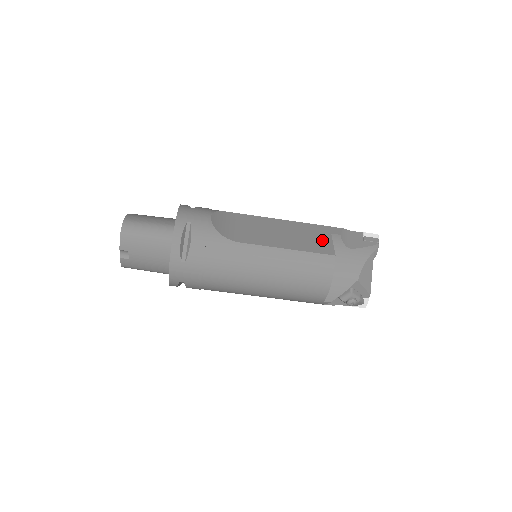
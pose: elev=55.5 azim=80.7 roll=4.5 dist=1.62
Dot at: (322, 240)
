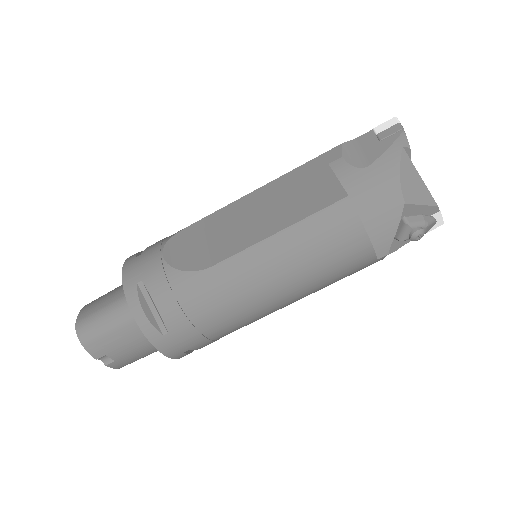
Dot at: (320, 184)
